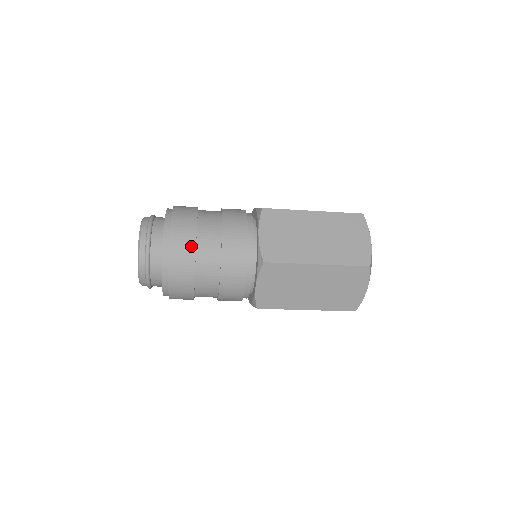
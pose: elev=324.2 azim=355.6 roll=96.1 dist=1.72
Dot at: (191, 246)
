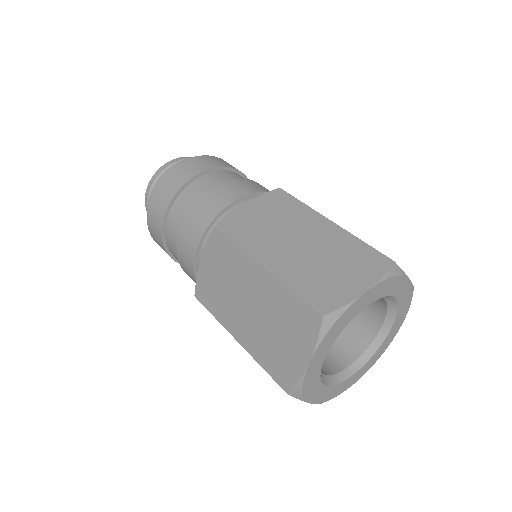
Dot at: (159, 233)
